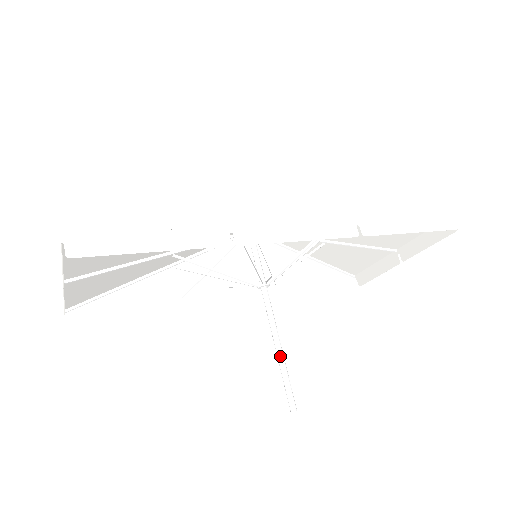
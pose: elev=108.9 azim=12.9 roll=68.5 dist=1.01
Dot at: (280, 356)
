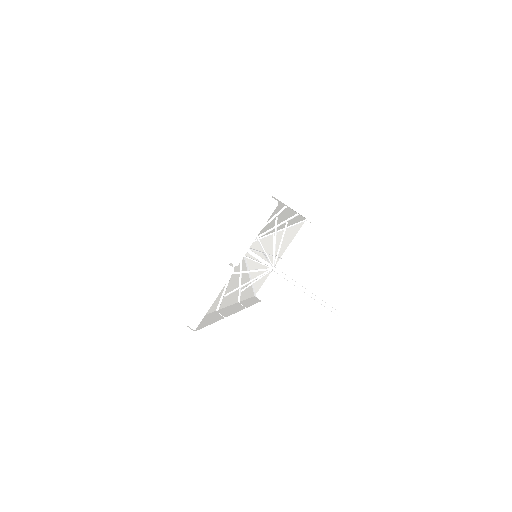
Dot at: (312, 293)
